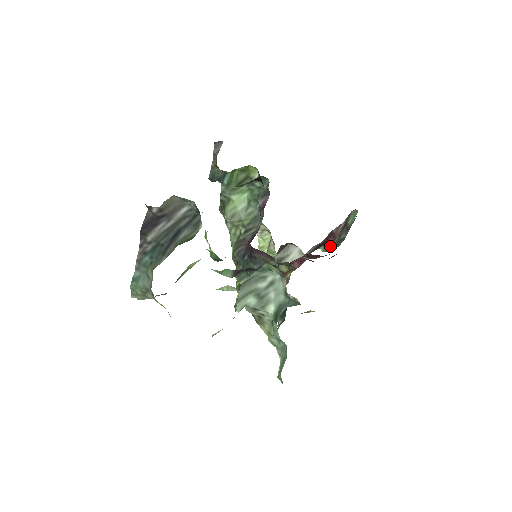
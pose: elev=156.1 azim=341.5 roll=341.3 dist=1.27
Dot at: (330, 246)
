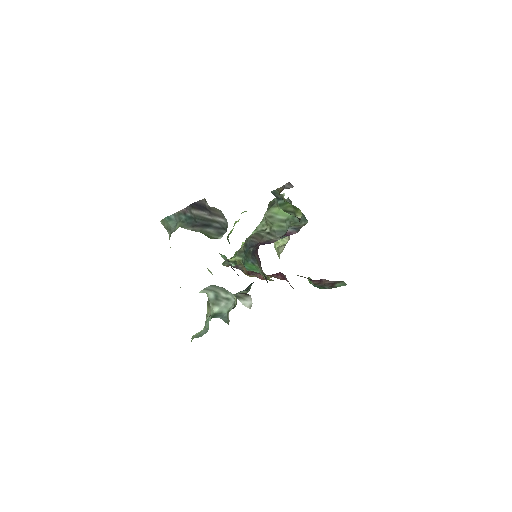
Dot at: (314, 284)
